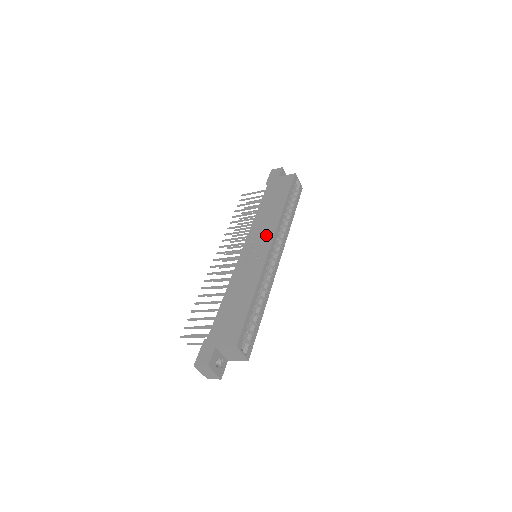
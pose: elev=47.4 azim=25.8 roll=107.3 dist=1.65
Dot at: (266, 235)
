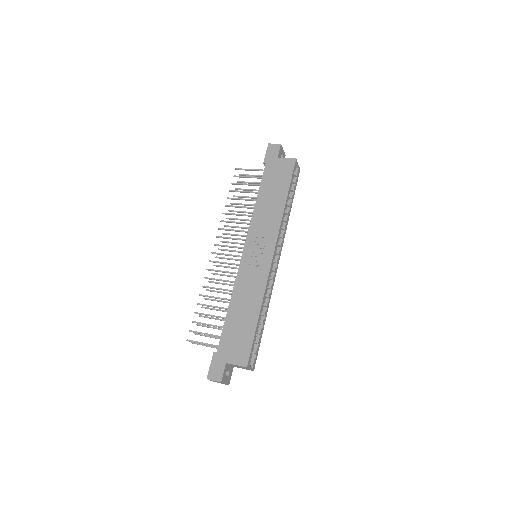
Dot at: (268, 238)
